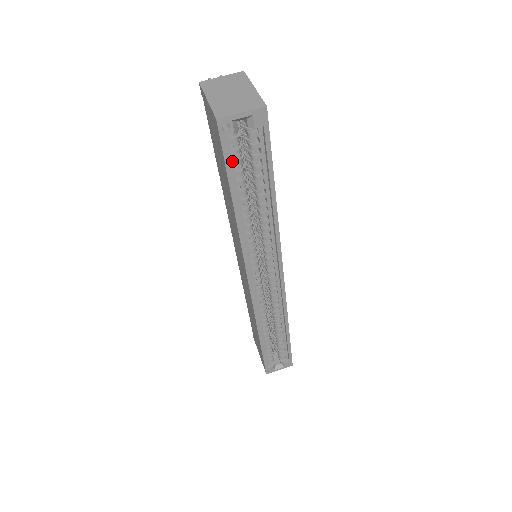
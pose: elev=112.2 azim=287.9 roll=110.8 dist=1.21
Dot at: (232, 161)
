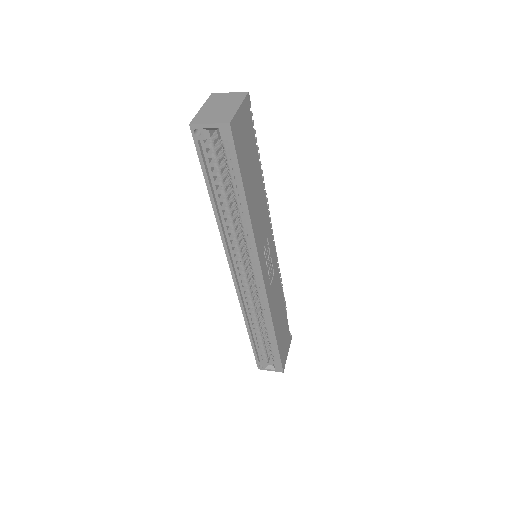
Dot at: (208, 162)
